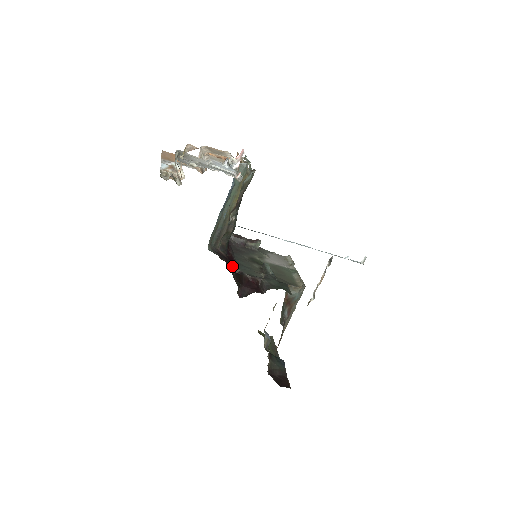
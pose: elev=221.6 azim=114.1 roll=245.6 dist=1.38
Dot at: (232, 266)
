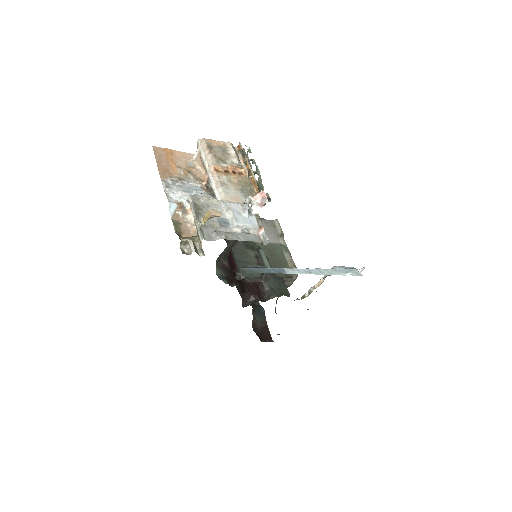
Dot at: (234, 273)
